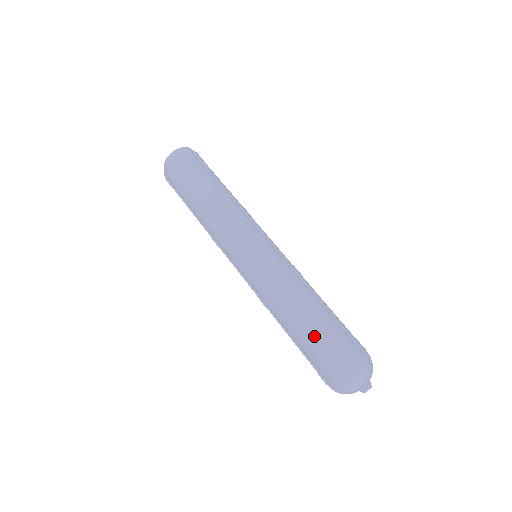
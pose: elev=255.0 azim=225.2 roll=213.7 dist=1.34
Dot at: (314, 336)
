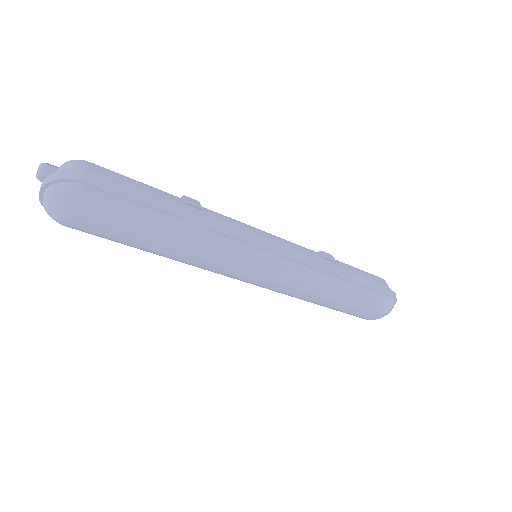
Dot at: (347, 310)
